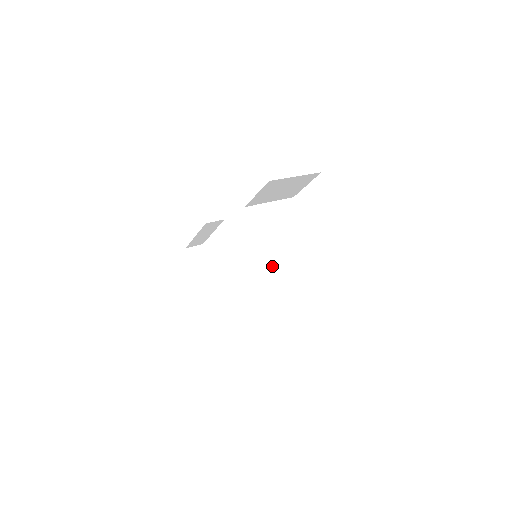
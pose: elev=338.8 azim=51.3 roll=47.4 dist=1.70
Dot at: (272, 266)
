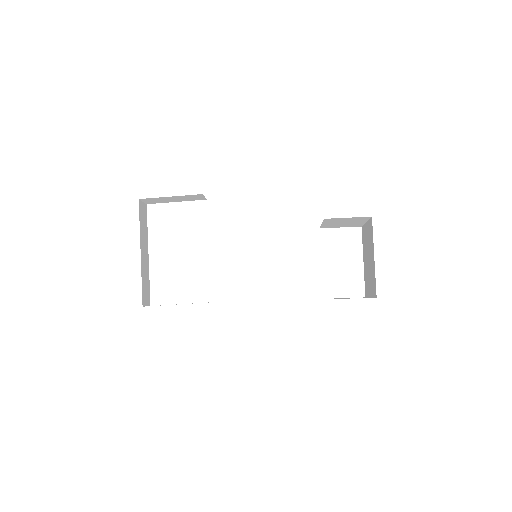
Dot at: occluded
